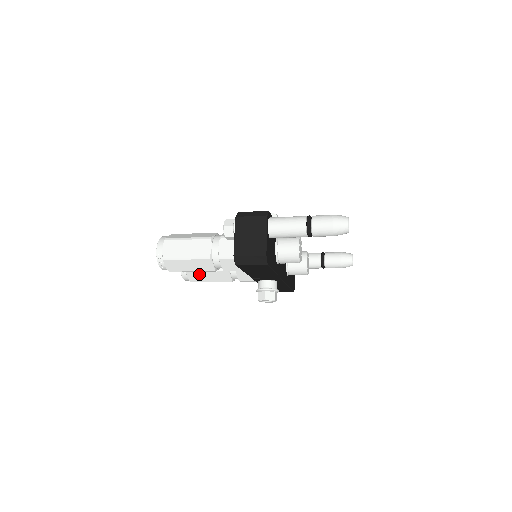
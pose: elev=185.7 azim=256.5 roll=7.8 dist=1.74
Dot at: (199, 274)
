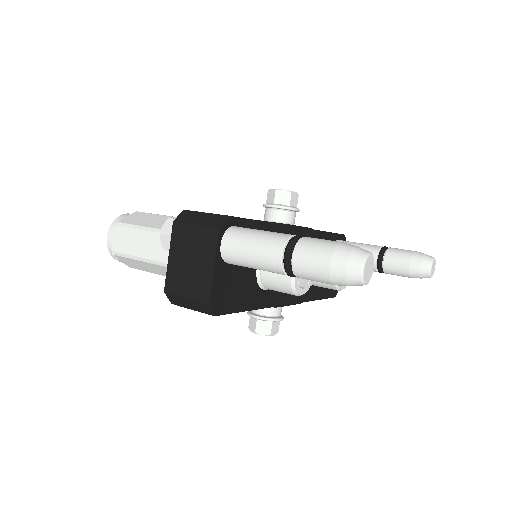
Dot at: occluded
